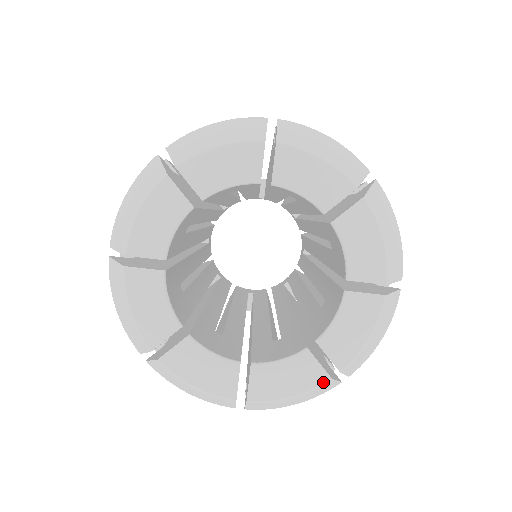
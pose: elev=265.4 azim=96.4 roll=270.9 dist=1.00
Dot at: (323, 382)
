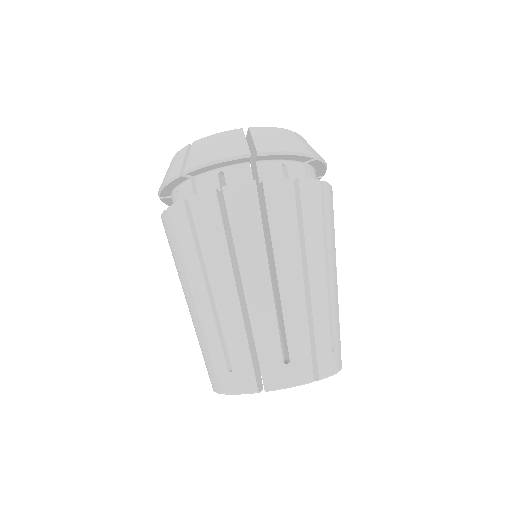
Dot at: (288, 130)
